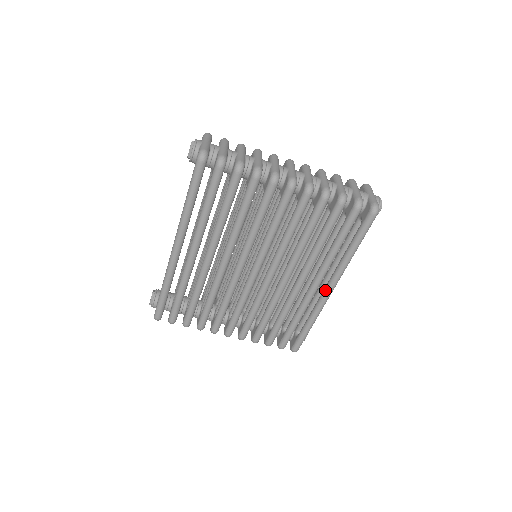
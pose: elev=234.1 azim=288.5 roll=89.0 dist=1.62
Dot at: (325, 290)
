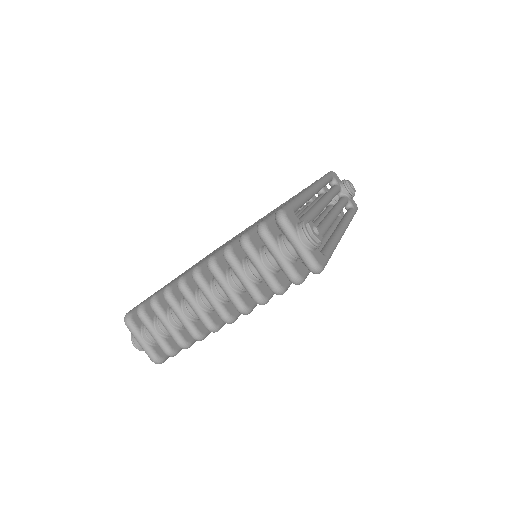
Dot at: occluded
